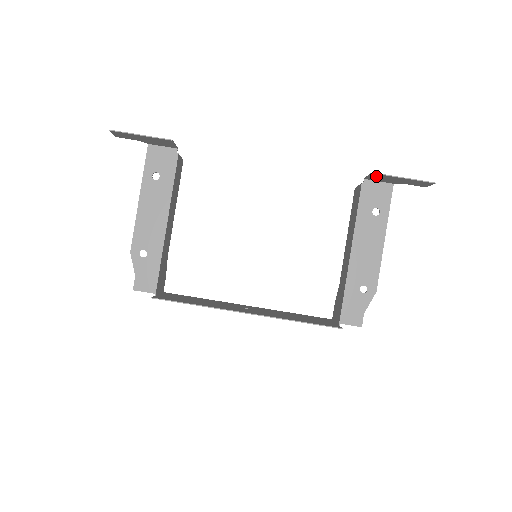
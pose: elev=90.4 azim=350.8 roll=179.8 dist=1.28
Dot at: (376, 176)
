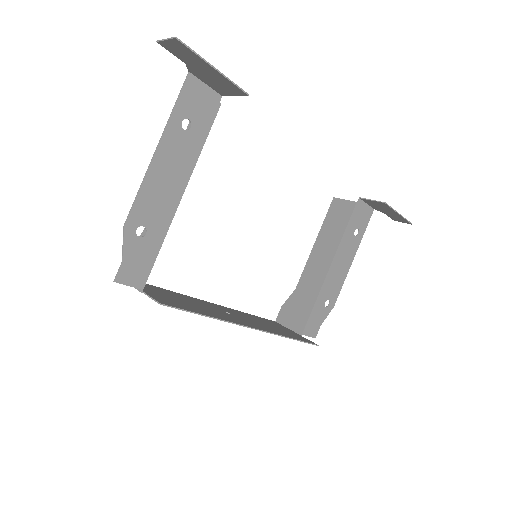
Dot at: (379, 204)
